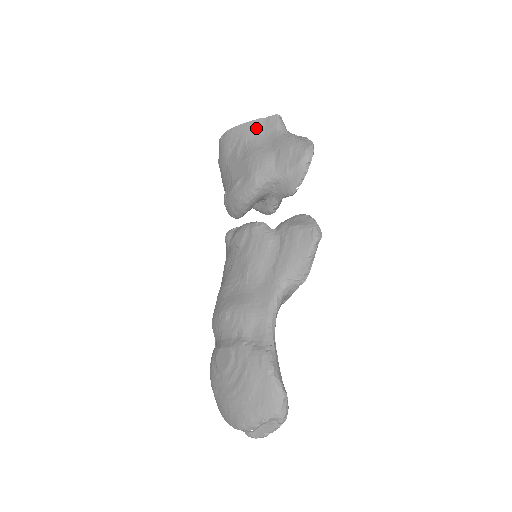
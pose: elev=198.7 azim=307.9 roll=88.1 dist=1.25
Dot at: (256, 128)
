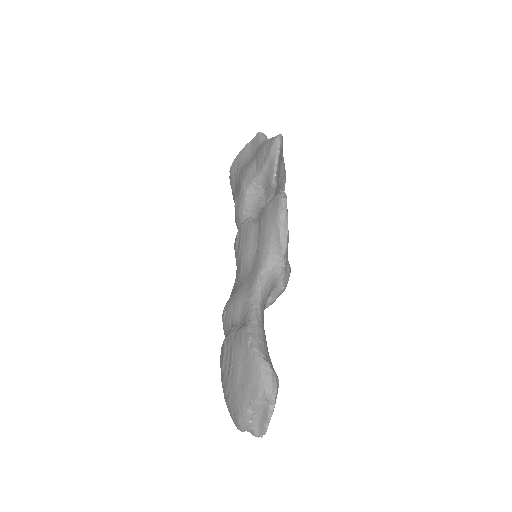
Dot at: (246, 152)
